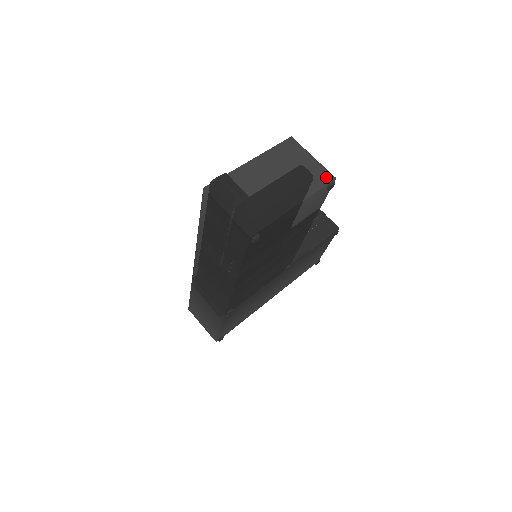
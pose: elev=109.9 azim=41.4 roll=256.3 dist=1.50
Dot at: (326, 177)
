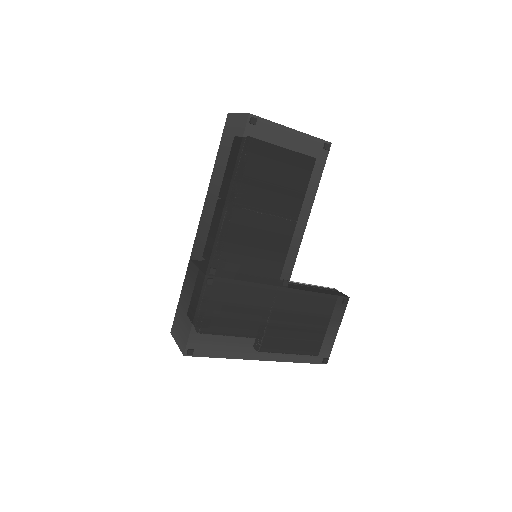
Dot at: (324, 141)
